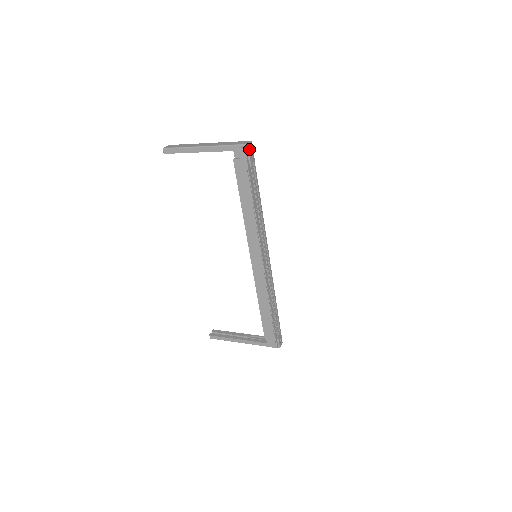
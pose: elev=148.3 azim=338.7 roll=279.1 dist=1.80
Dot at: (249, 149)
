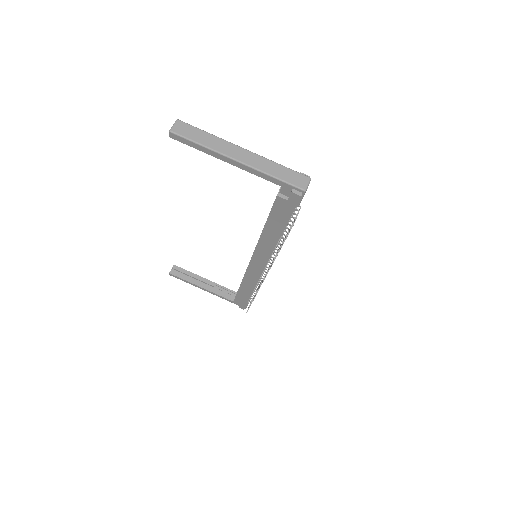
Dot at: occluded
